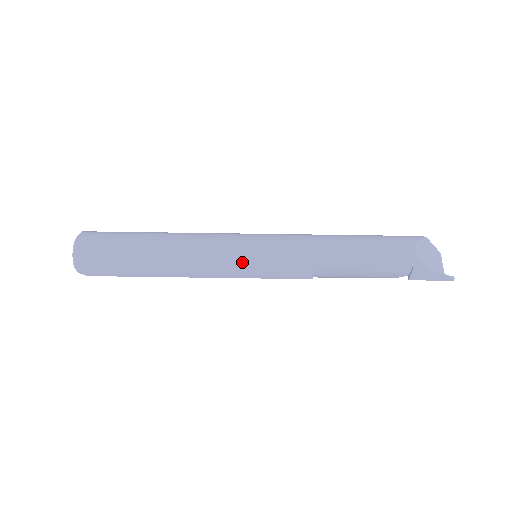
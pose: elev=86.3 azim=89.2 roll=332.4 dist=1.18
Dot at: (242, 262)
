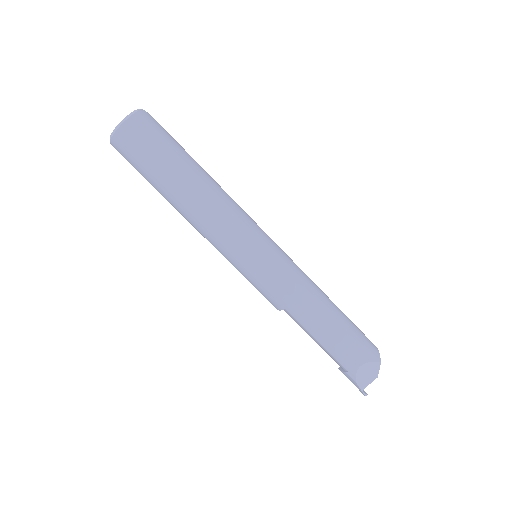
Dot at: (236, 260)
